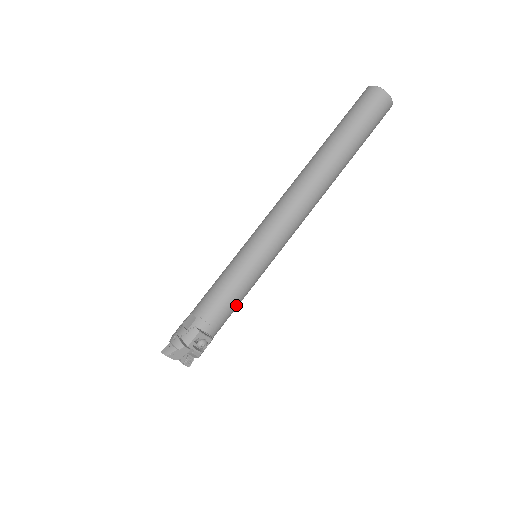
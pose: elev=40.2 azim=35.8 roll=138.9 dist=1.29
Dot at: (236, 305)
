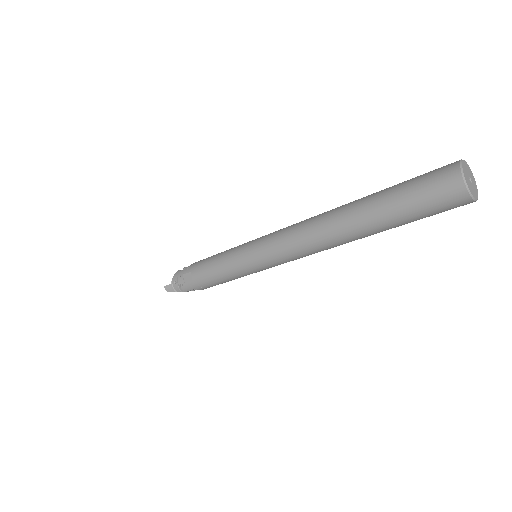
Dot at: occluded
